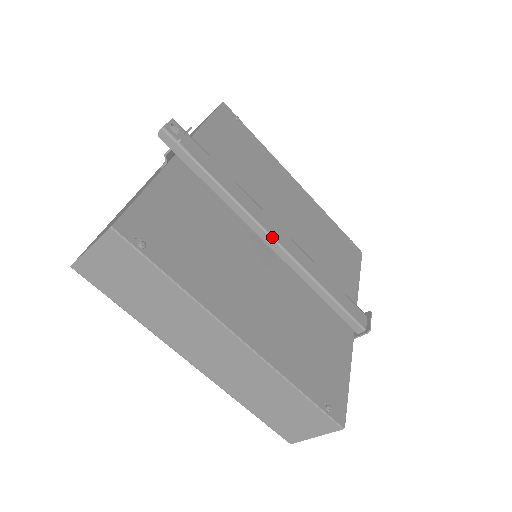
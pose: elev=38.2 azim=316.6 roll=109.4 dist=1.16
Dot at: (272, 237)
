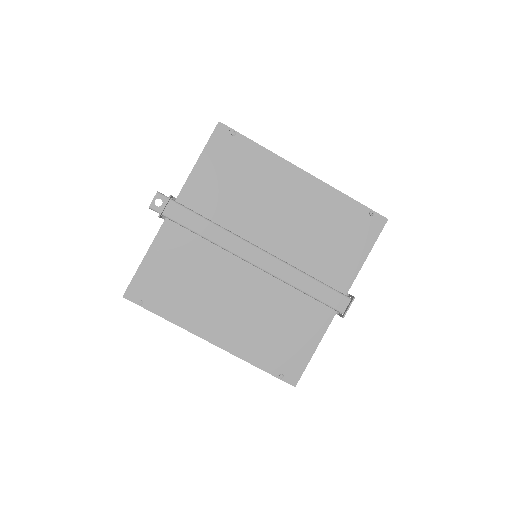
Dot at: (246, 261)
